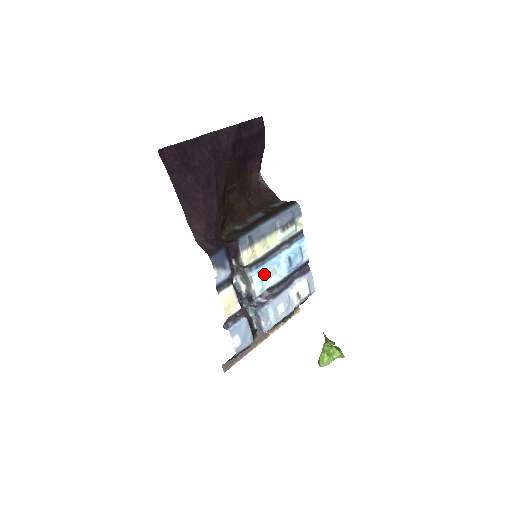
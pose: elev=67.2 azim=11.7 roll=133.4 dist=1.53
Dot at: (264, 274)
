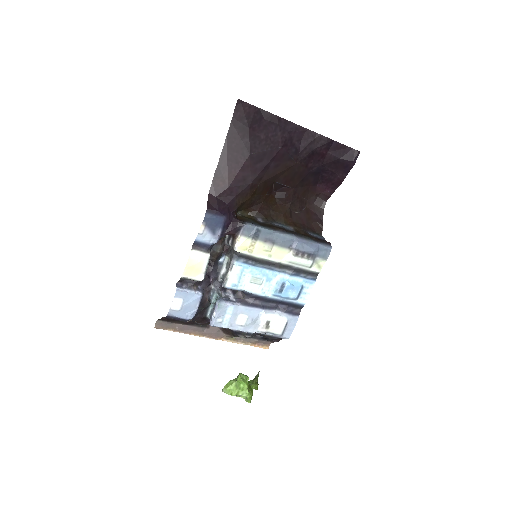
Dot at: (248, 274)
